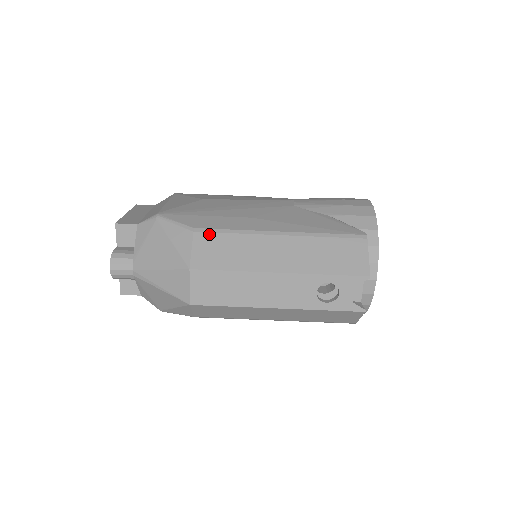
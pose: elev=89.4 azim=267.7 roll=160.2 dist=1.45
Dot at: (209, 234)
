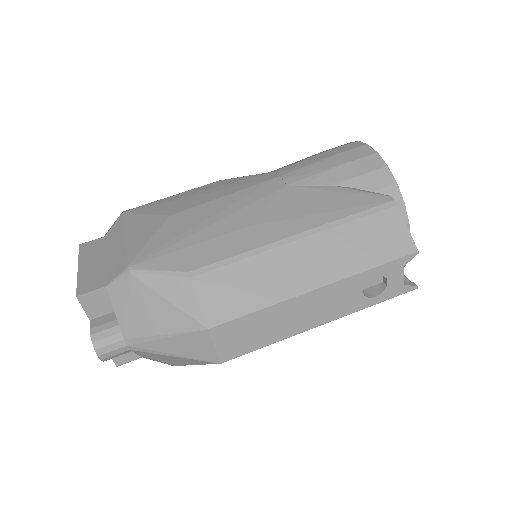
Dot at: (211, 273)
